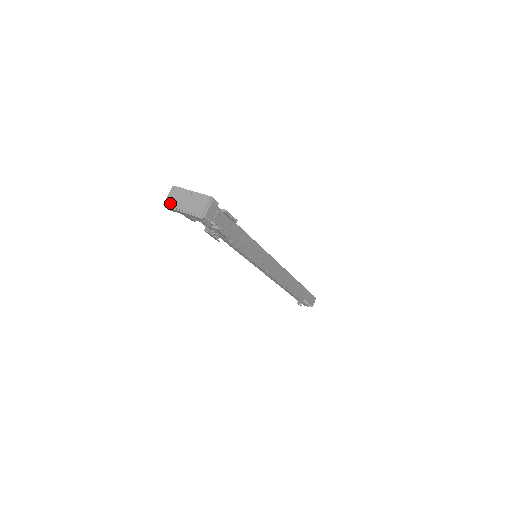
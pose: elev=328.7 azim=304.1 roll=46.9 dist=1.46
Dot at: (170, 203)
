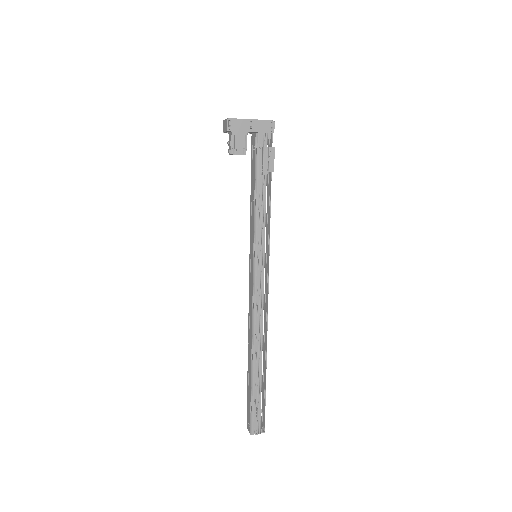
Dot at: (234, 118)
